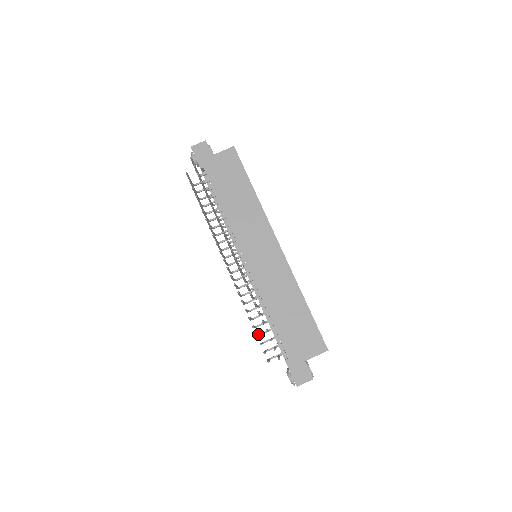
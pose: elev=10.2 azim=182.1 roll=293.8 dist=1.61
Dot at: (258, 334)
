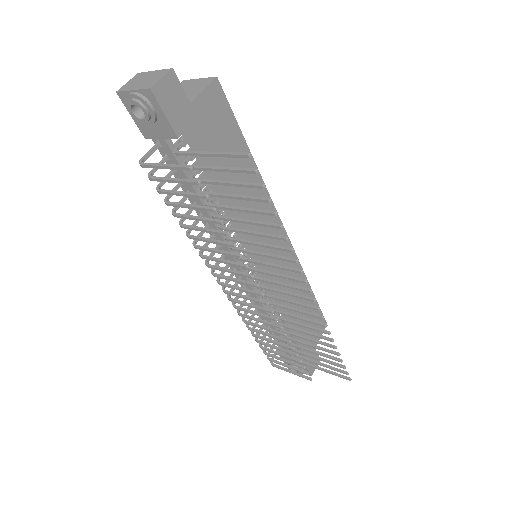
Dot at: (264, 347)
